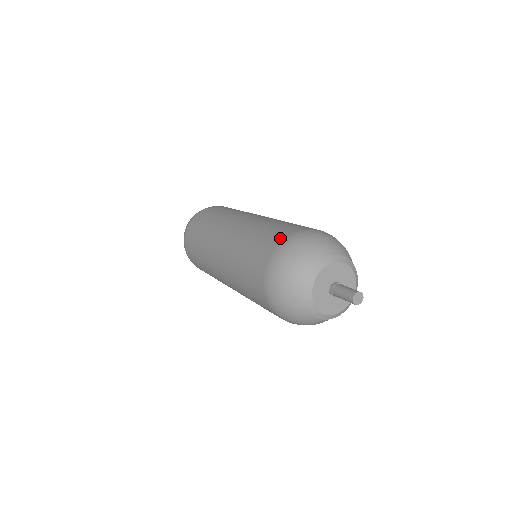
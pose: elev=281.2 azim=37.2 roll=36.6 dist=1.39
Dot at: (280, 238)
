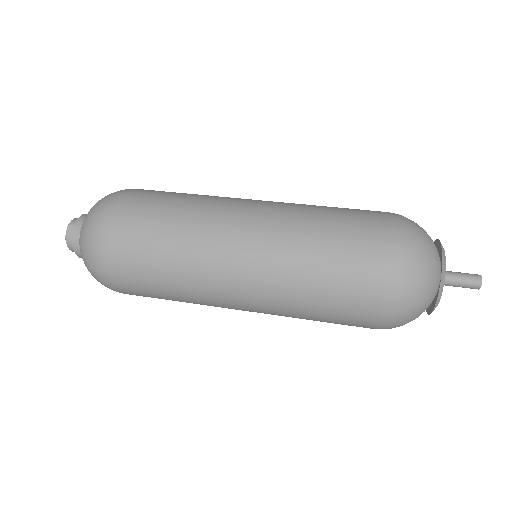
Dot at: (379, 246)
